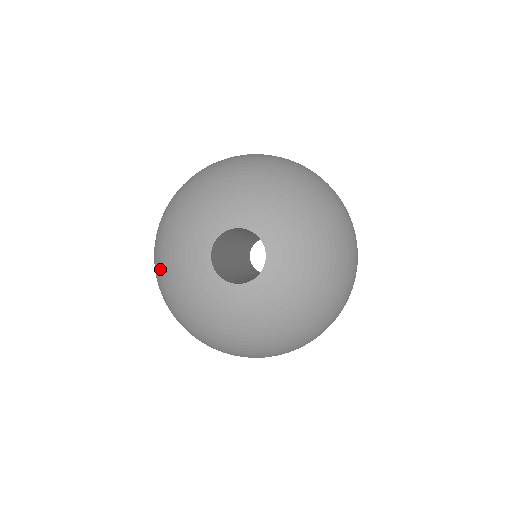
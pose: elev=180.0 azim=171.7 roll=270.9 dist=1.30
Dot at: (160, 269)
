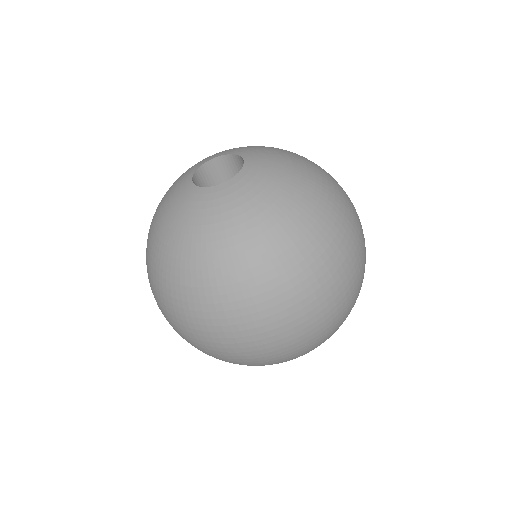
Dot at: (152, 252)
